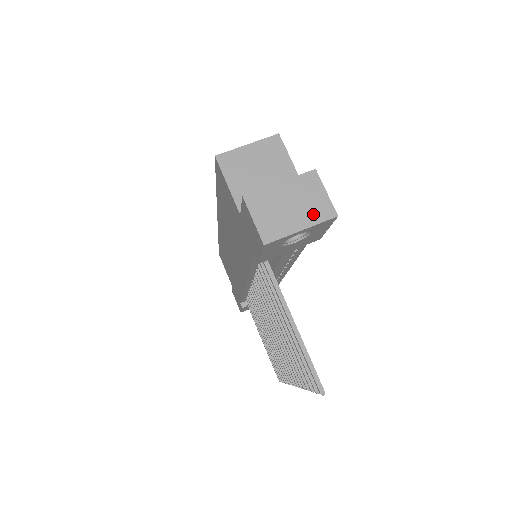
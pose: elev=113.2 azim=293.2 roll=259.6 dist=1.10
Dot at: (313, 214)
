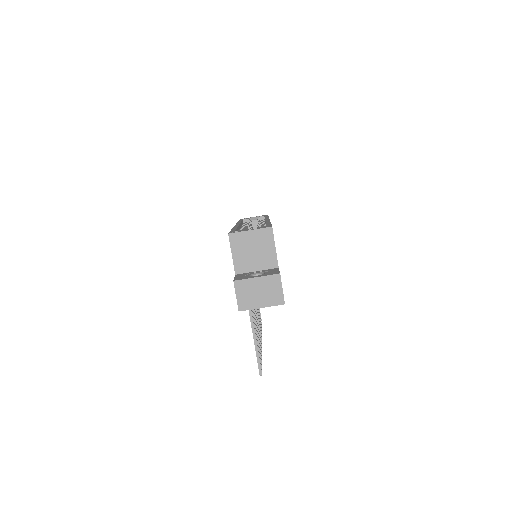
Dot at: (271, 300)
